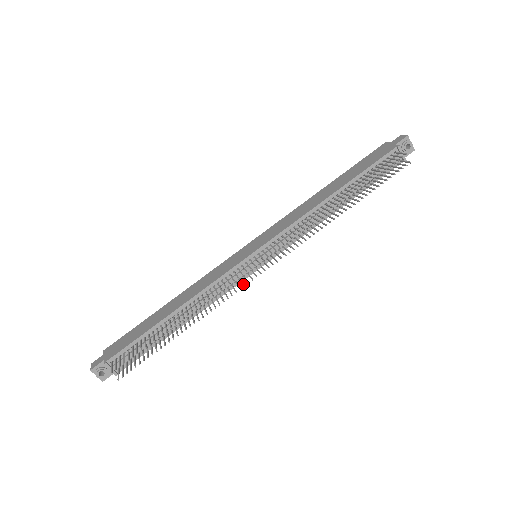
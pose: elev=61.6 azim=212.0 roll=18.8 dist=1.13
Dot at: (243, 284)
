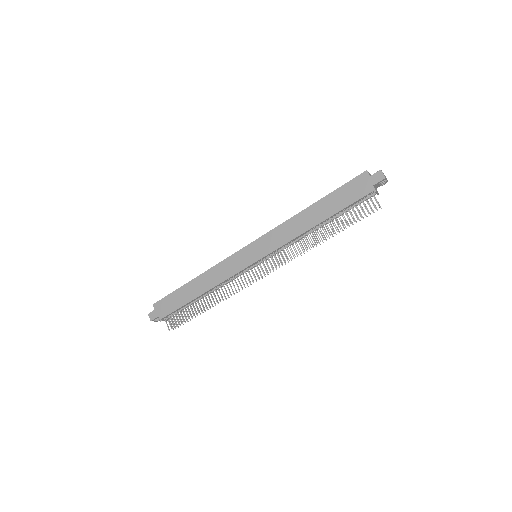
Dot at: occluded
